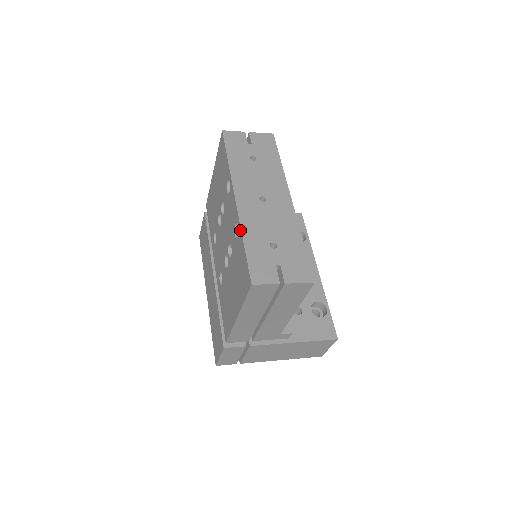
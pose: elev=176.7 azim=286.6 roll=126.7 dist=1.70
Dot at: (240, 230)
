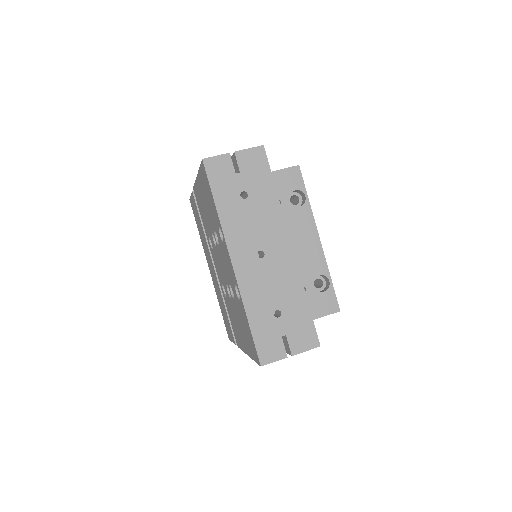
Dot at: (242, 302)
